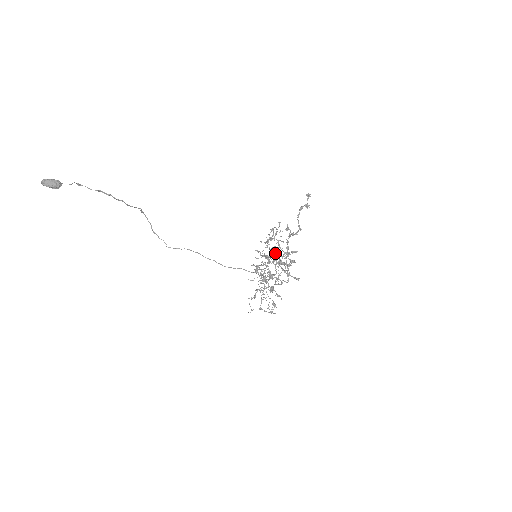
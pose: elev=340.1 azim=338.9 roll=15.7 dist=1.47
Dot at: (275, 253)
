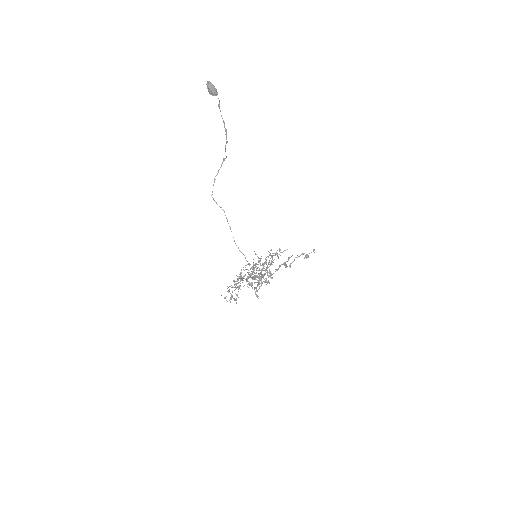
Dot at: occluded
